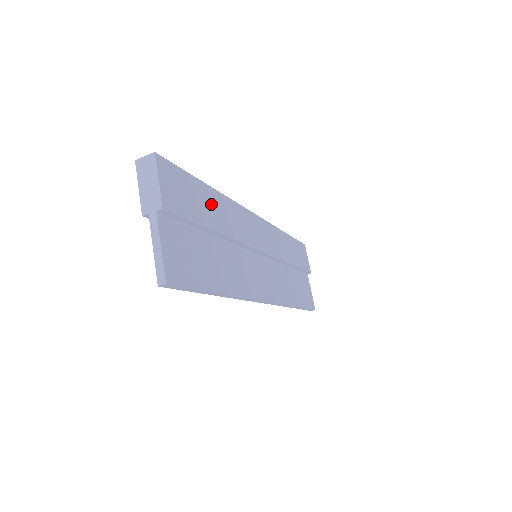
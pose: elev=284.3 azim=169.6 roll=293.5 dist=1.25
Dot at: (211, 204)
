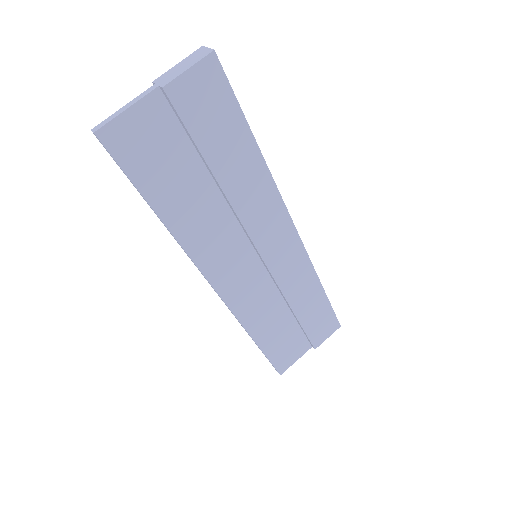
Dot at: (239, 156)
